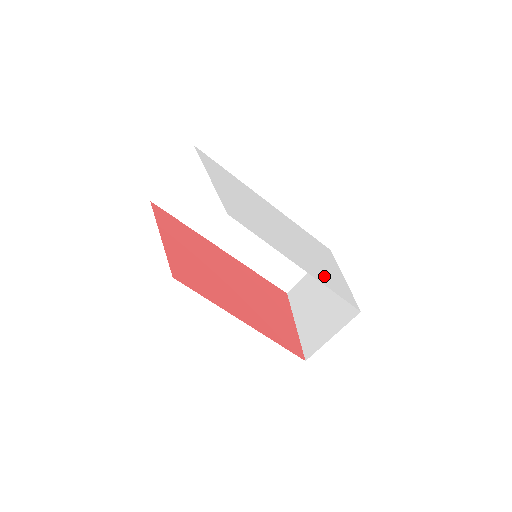
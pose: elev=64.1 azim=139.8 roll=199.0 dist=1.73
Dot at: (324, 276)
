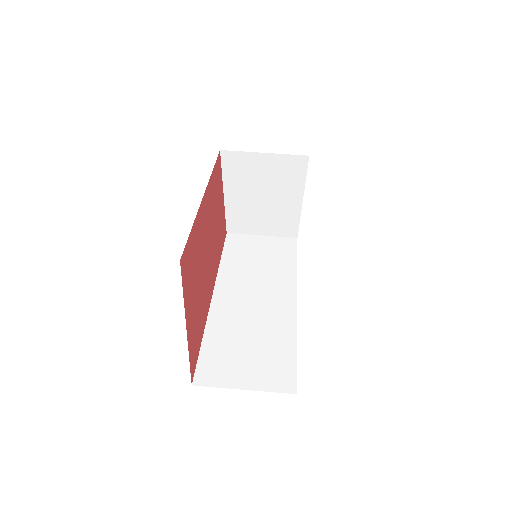
Dot at: occluded
